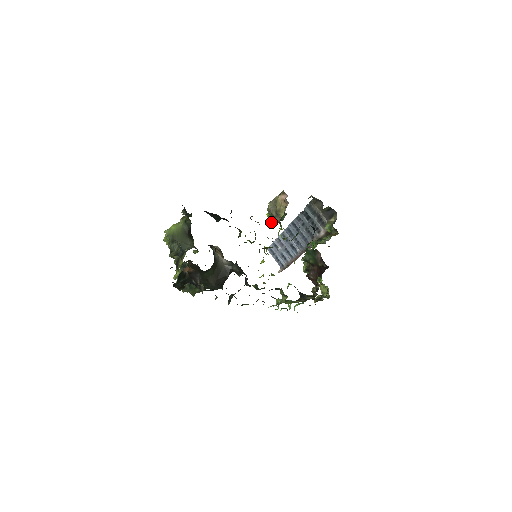
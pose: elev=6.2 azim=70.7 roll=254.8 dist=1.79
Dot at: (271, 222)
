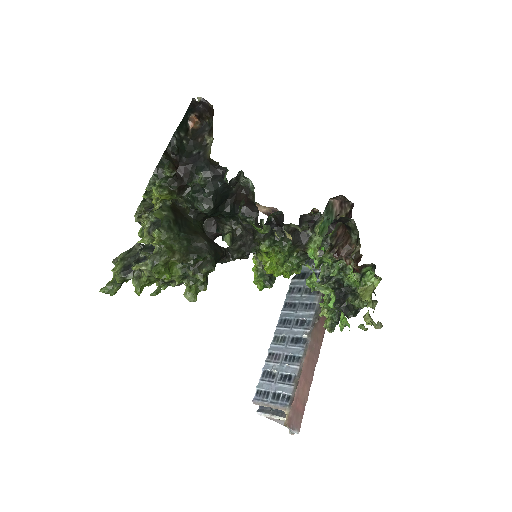
Dot at: (259, 281)
